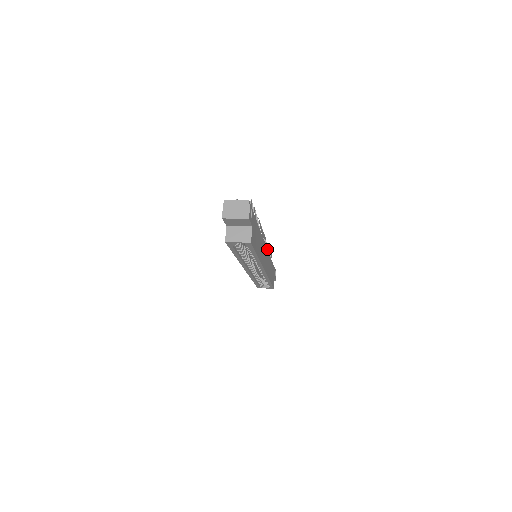
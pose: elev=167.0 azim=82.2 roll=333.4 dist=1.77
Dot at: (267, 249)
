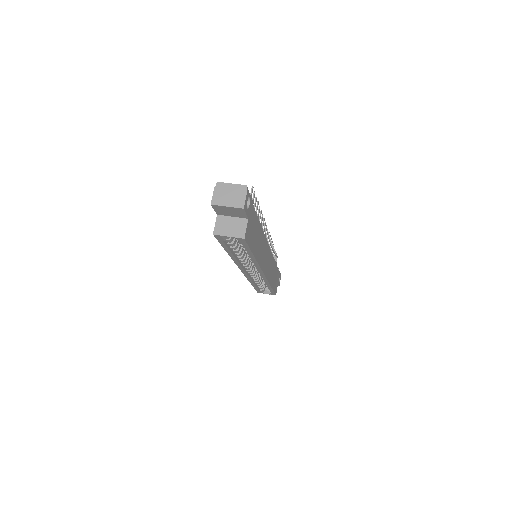
Dot at: (270, 249)
